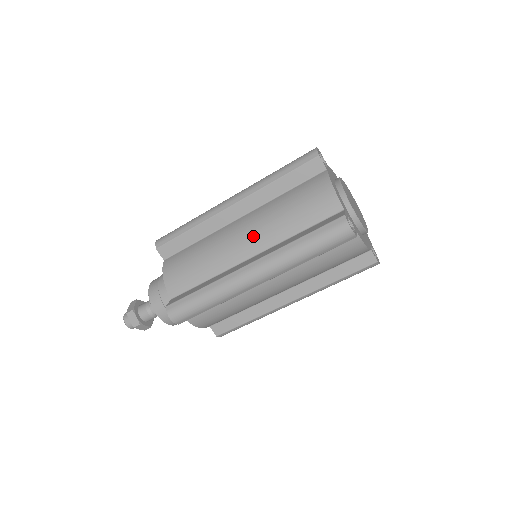
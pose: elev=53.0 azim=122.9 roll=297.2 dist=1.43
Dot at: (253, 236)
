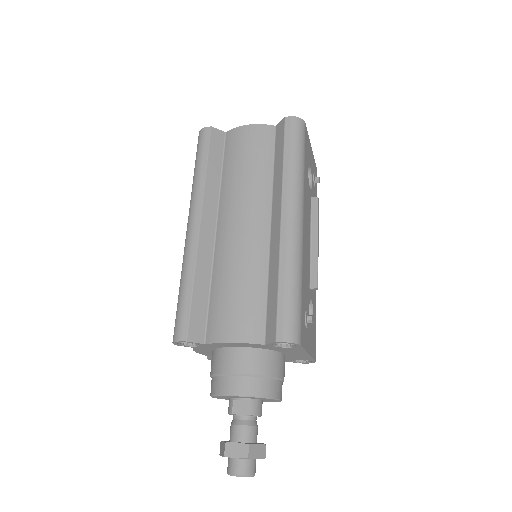
Dot at: occluded
